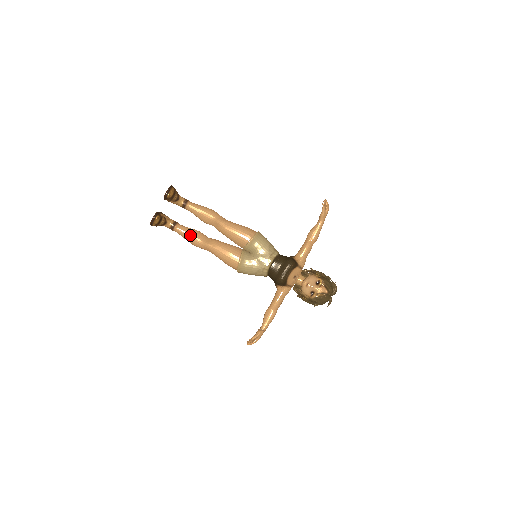
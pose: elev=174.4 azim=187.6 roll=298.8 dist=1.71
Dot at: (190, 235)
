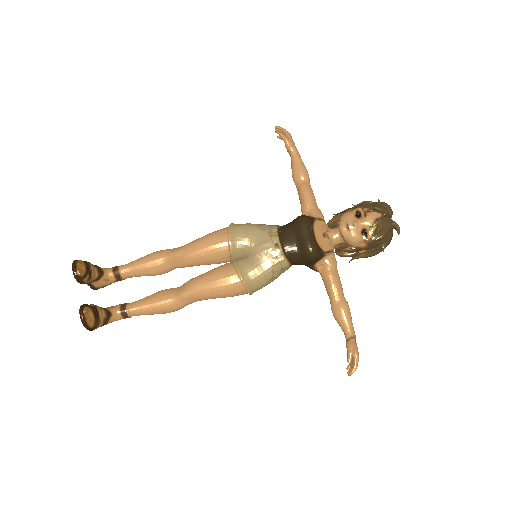
Dot at: (153, 302)
